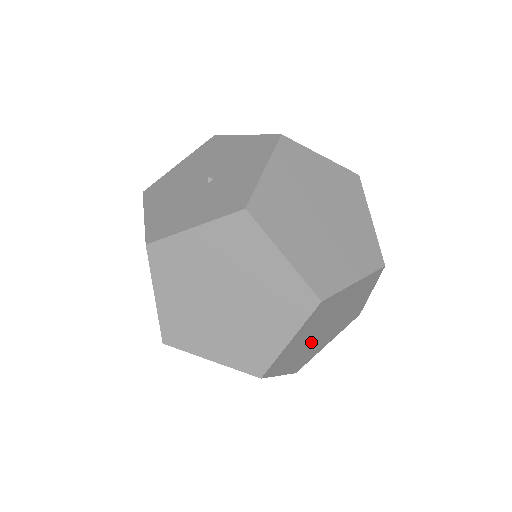
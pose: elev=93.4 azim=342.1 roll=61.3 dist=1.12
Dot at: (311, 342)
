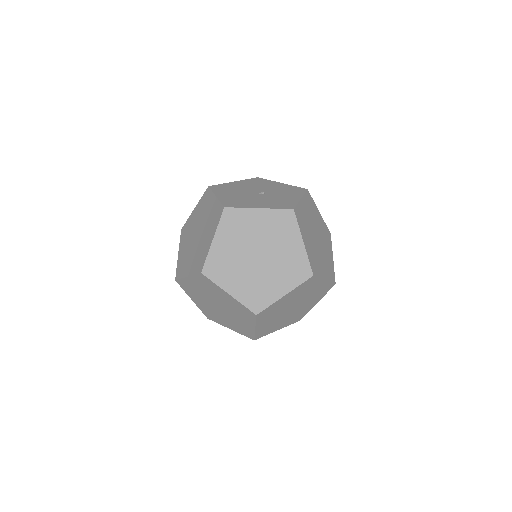
Dot at: (281, 313)
